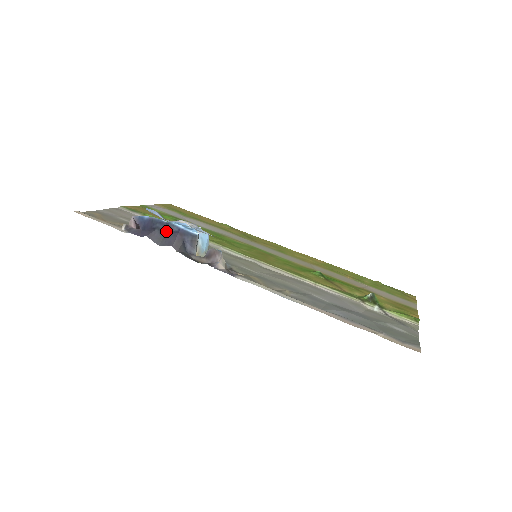
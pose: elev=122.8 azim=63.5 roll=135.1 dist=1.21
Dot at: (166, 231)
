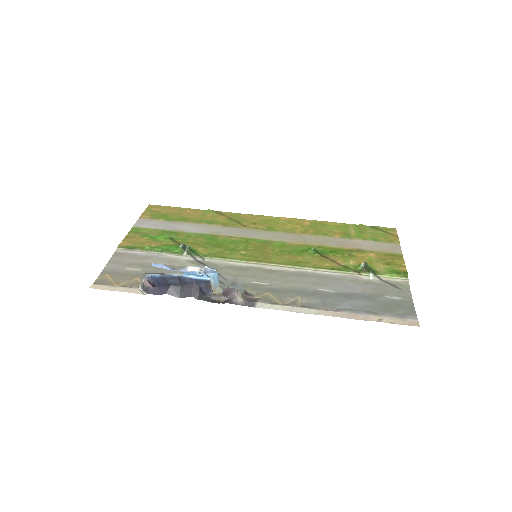
Dot at: (181, 284)
